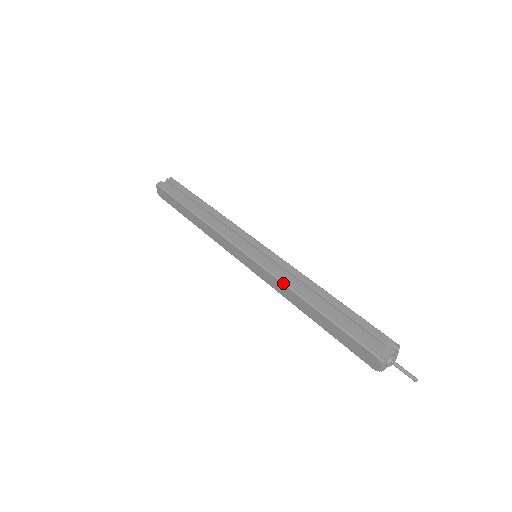
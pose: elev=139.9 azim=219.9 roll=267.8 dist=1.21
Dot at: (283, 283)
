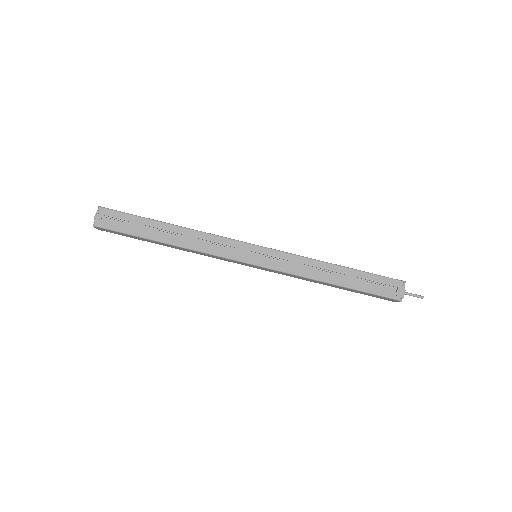
Dot at: (302, 277)
